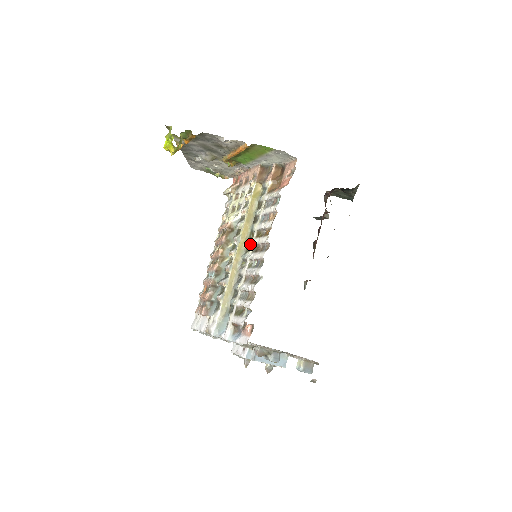
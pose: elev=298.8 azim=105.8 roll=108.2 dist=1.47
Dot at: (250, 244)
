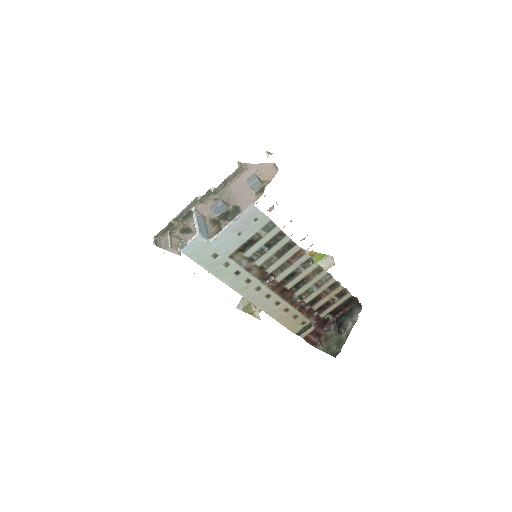
Dot at: occluded
